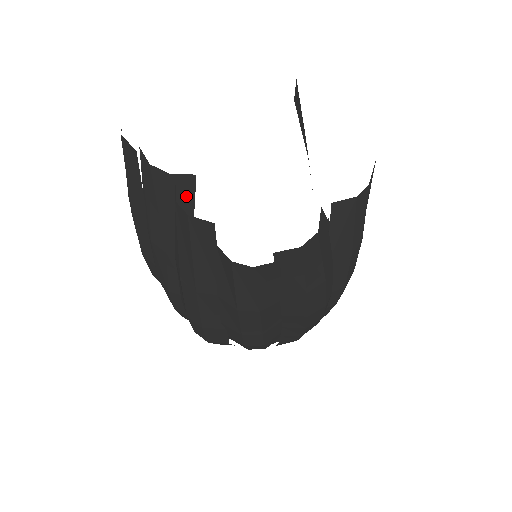
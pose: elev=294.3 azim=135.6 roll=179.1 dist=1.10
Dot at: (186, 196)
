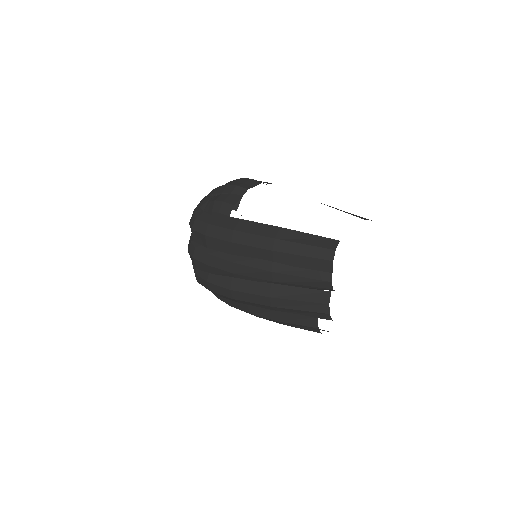
Dot at: (321, 289)
